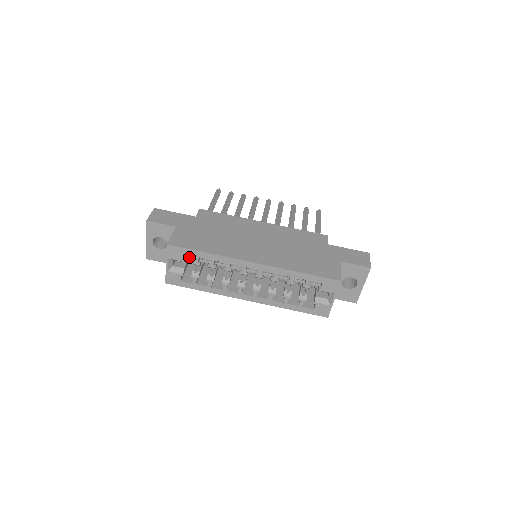
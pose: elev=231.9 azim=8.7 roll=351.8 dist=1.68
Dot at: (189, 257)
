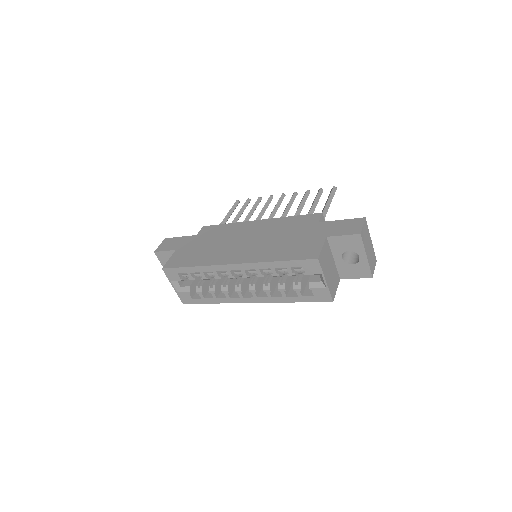
Dot at: (186, 275)
